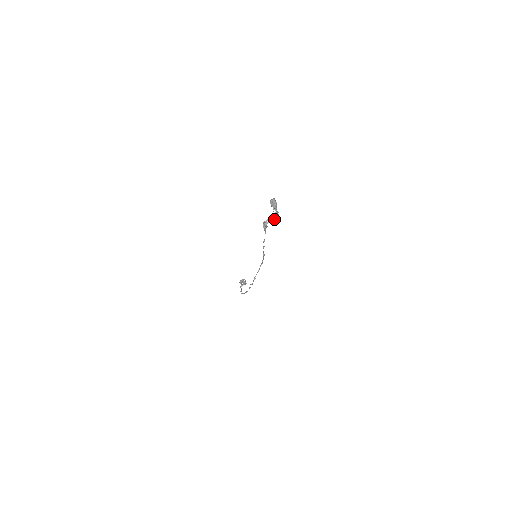
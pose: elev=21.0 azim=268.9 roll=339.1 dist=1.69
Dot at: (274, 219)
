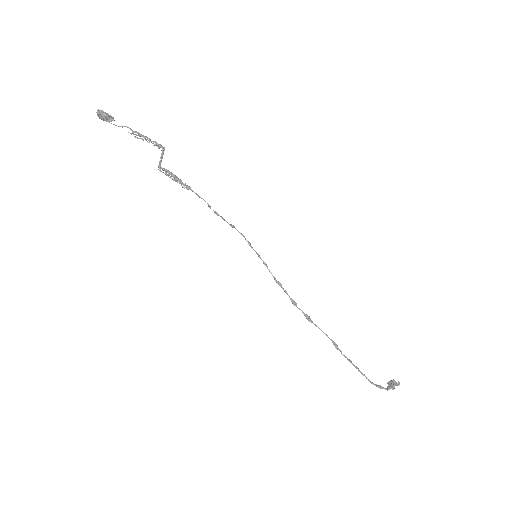
Dot at: (162, 154)
